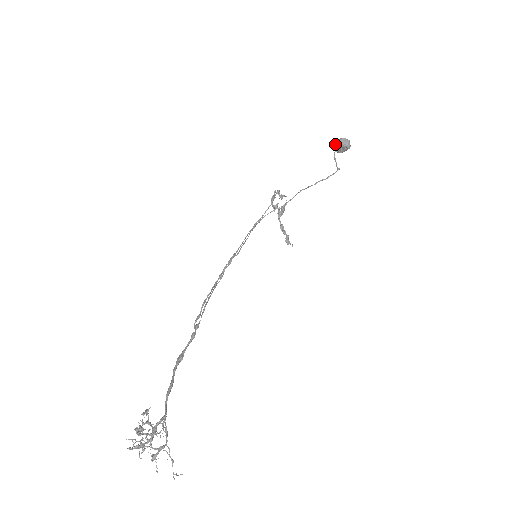
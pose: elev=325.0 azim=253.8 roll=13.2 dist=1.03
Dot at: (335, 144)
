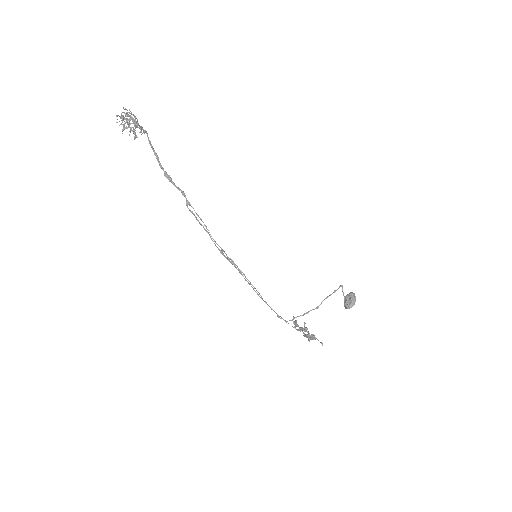
Dot at: (344, 302)
